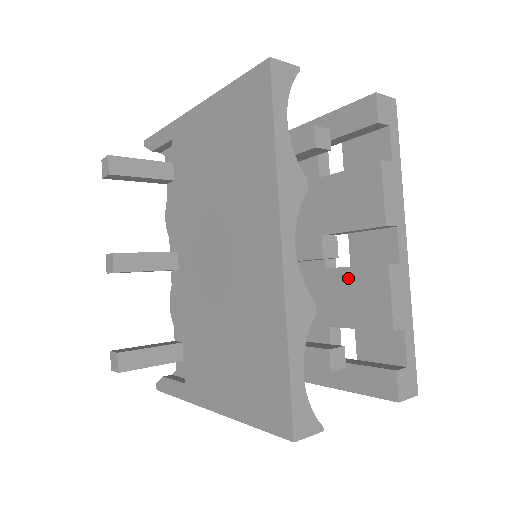
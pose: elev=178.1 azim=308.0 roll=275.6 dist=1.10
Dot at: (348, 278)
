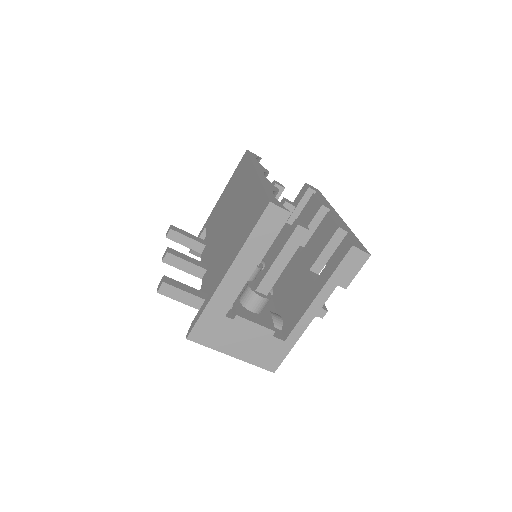
Dot at: (312, 240)
